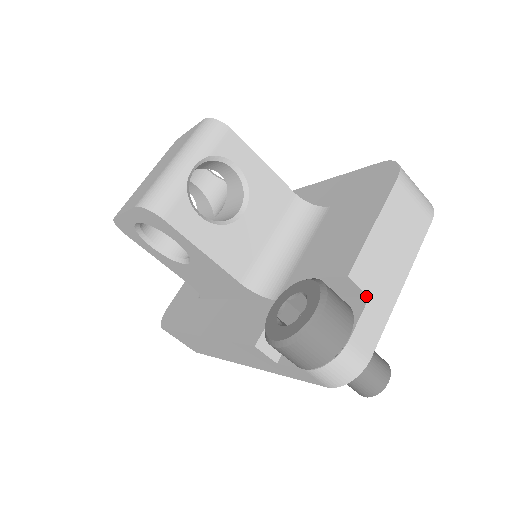
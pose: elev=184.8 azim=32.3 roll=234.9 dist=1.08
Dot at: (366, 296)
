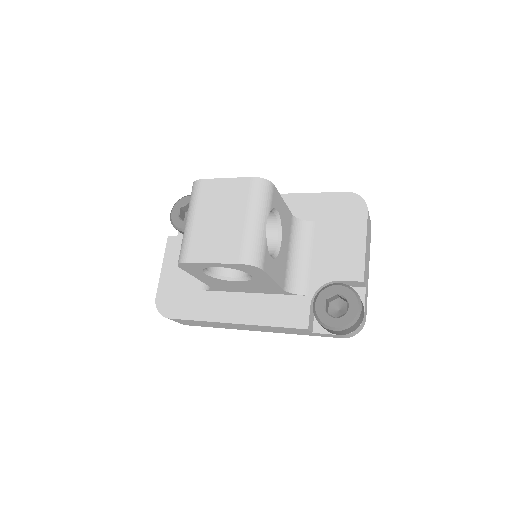
Dot at: (364, 287)
